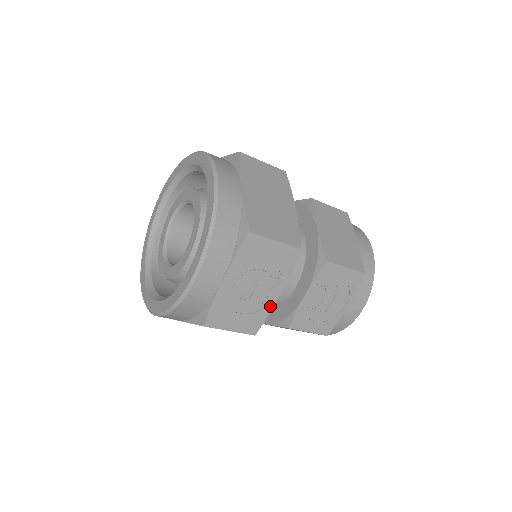
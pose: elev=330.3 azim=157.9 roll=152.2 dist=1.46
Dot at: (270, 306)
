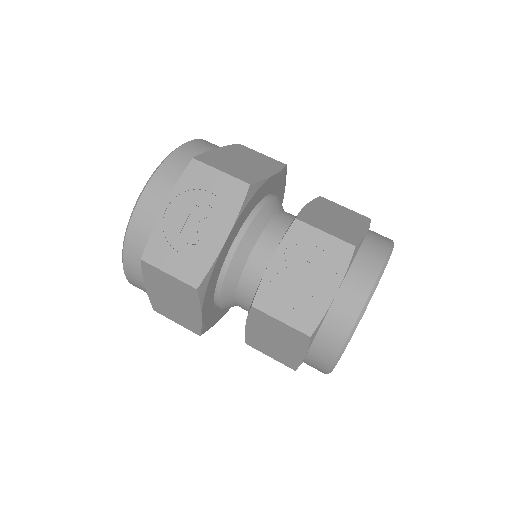
Dot at: (215, 252)
